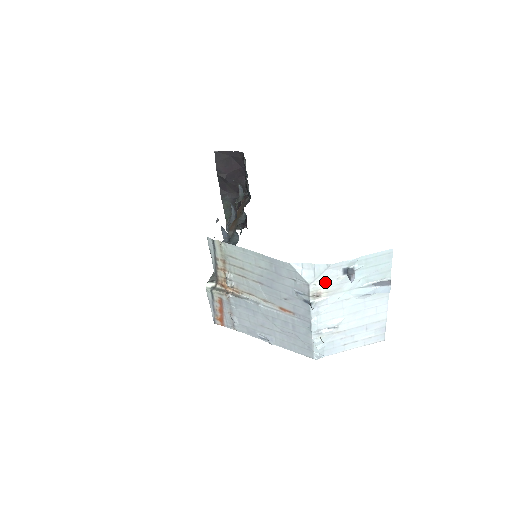
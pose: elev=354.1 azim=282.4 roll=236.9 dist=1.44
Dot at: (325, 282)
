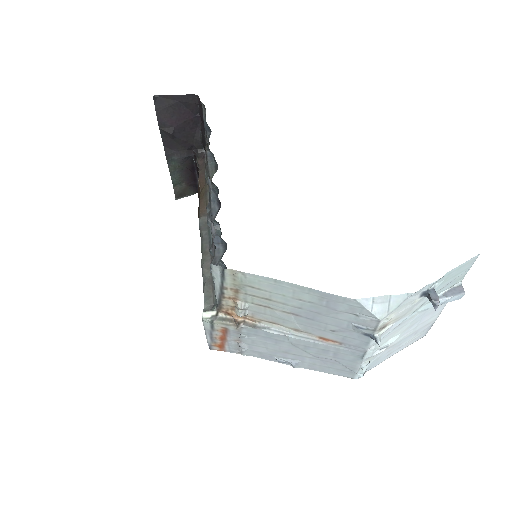
Dot at: (398, 311)
